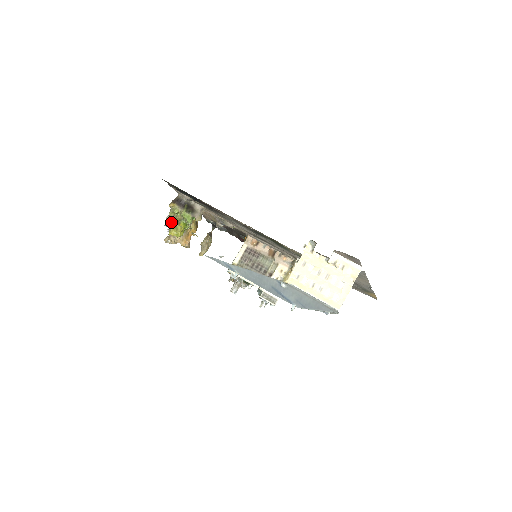
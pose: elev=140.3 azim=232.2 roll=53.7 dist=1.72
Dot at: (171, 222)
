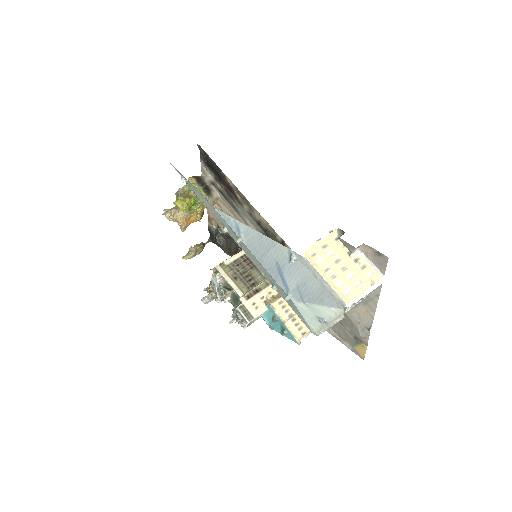
Dot at: (181, 194)
